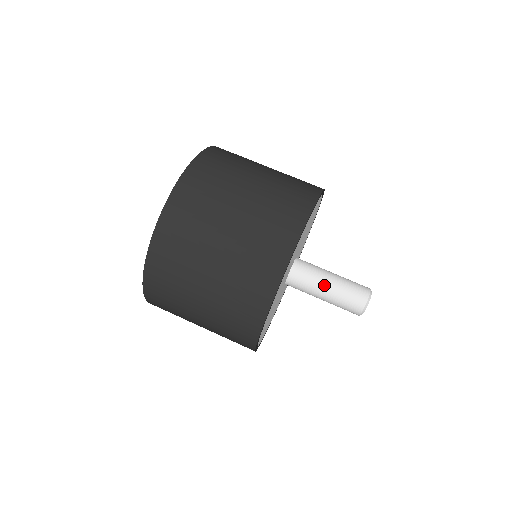
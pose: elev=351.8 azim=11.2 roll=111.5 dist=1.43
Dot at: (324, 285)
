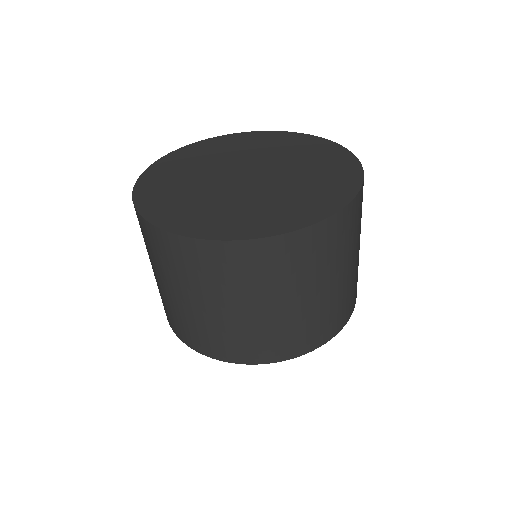
Dot at: occluded
